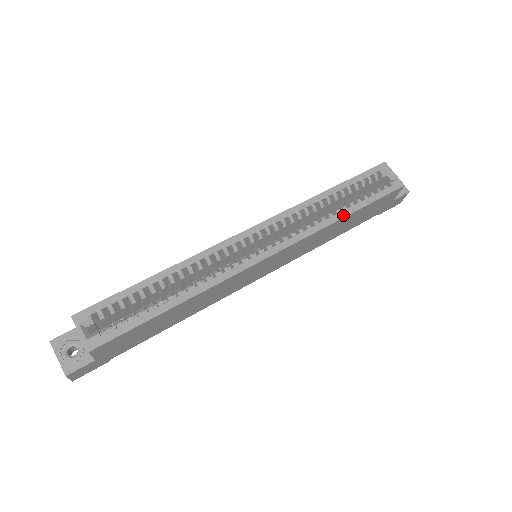
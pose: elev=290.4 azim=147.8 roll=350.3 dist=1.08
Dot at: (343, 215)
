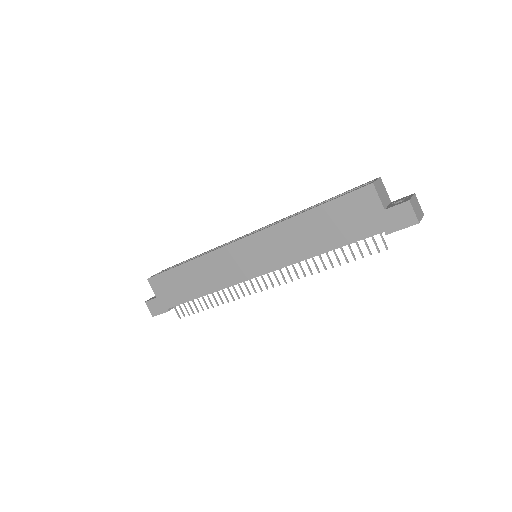
Dot at: (304, 212)
